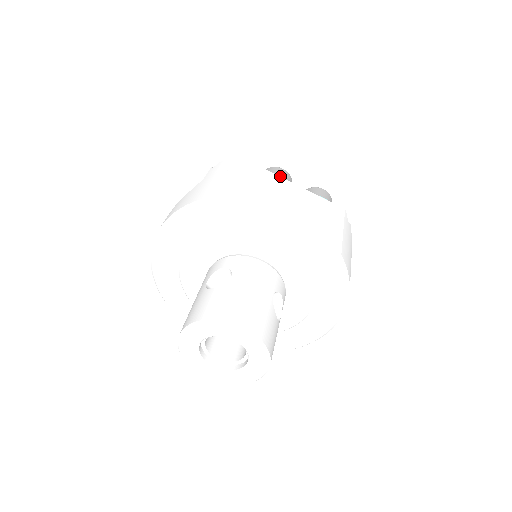
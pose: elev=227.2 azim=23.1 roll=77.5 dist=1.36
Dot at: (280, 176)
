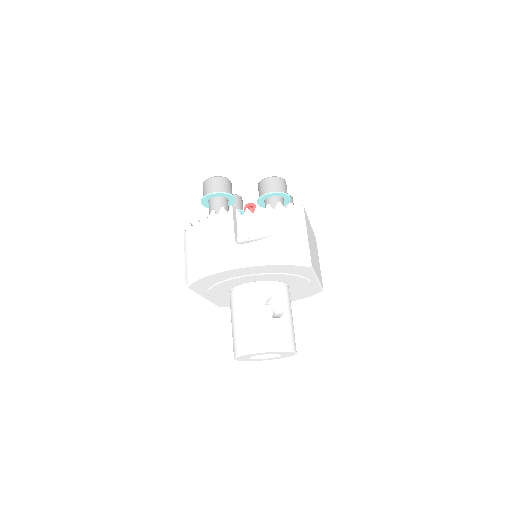
Dot at: (290, 197)
